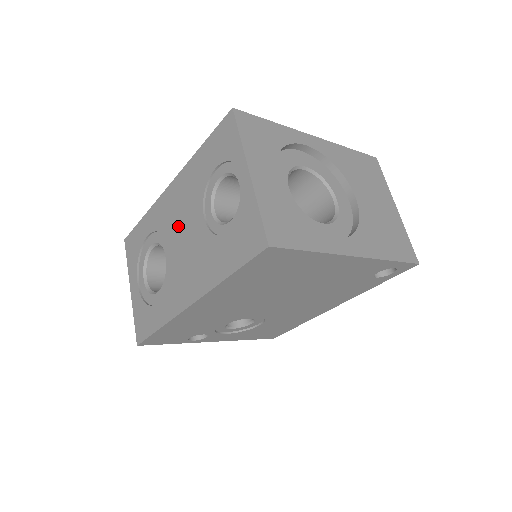
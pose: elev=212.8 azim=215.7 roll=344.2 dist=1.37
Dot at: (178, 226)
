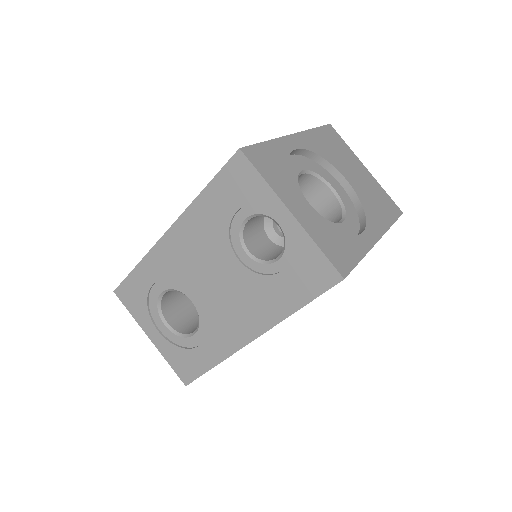
Dot at: (201, 271)
